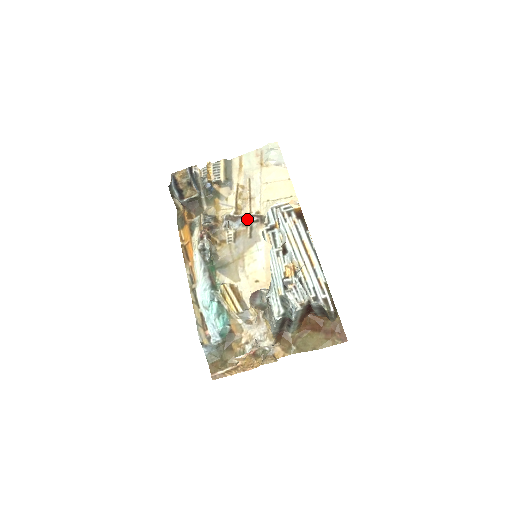
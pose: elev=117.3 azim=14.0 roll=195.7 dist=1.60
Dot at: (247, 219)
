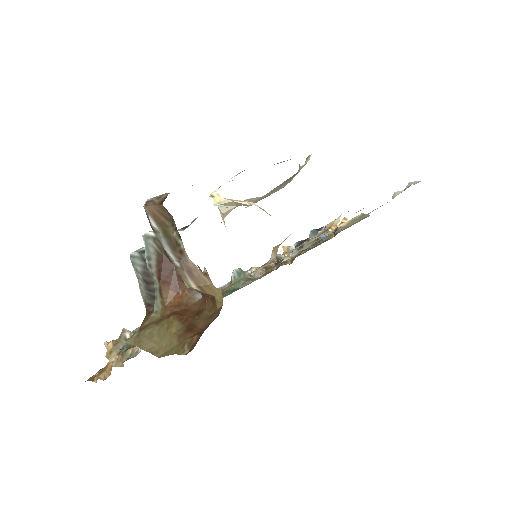
Dot at: occluded
